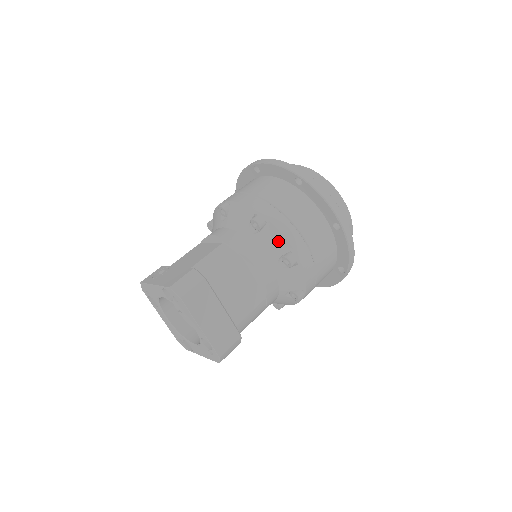
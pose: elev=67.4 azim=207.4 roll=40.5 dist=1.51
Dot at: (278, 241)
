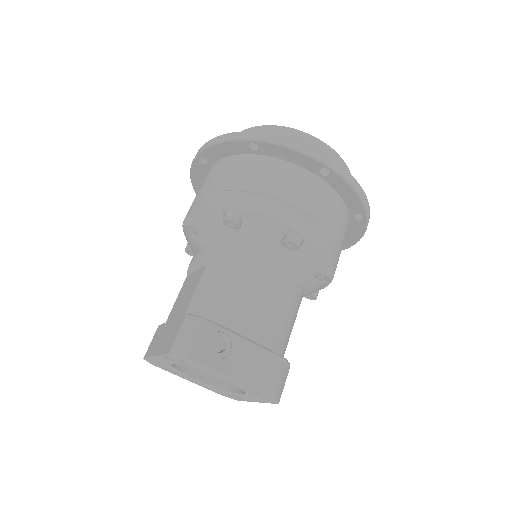
Dot at: (323, 287)
